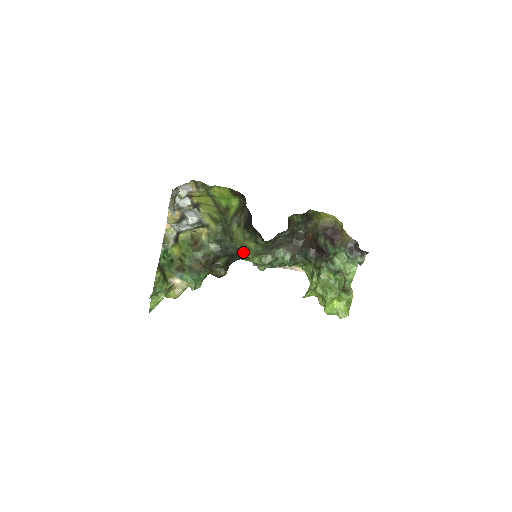
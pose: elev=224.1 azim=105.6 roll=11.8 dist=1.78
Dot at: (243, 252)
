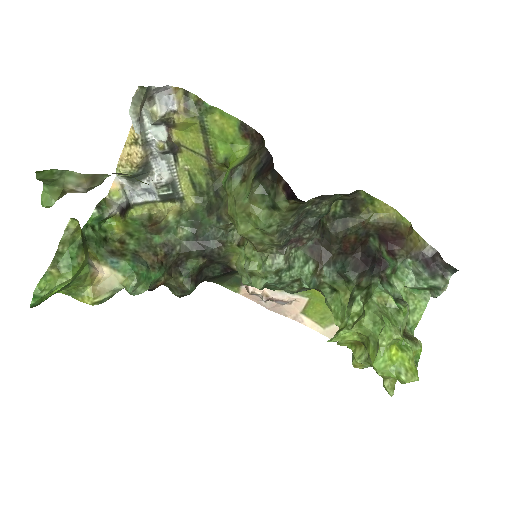
Dot at: (240, 232)
